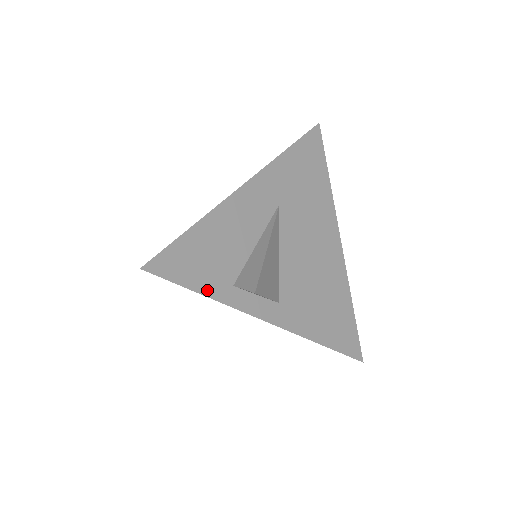
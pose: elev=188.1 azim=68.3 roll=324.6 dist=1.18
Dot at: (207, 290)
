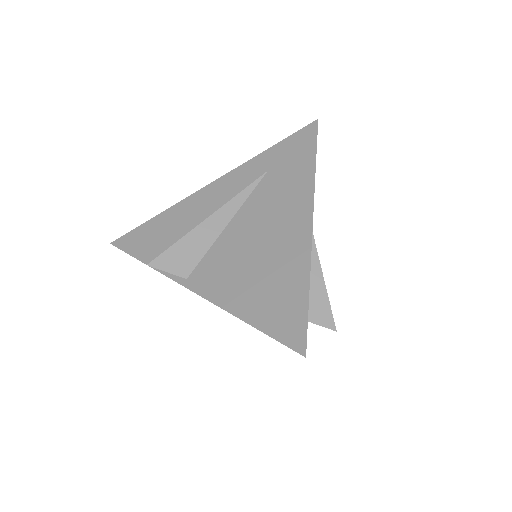
Dot at: occluded
